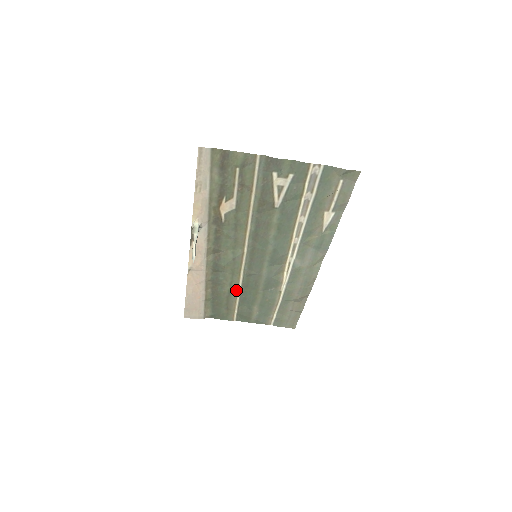
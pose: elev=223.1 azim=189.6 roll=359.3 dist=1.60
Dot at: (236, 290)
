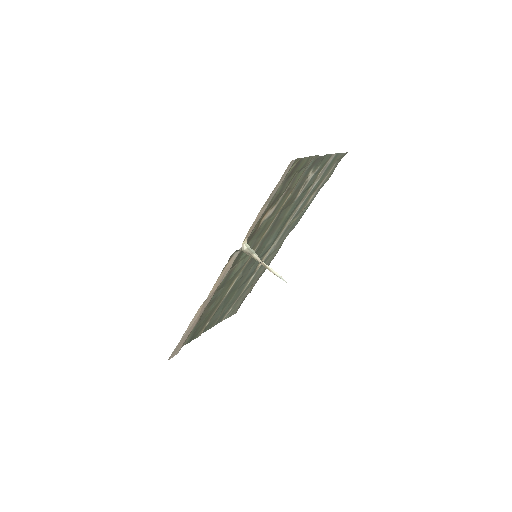
Dot at: (221, 300)
